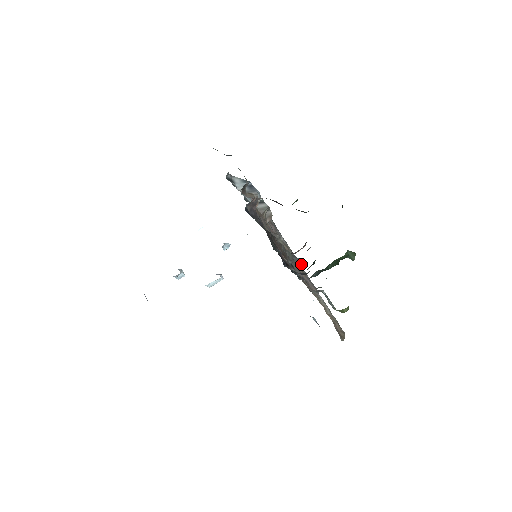
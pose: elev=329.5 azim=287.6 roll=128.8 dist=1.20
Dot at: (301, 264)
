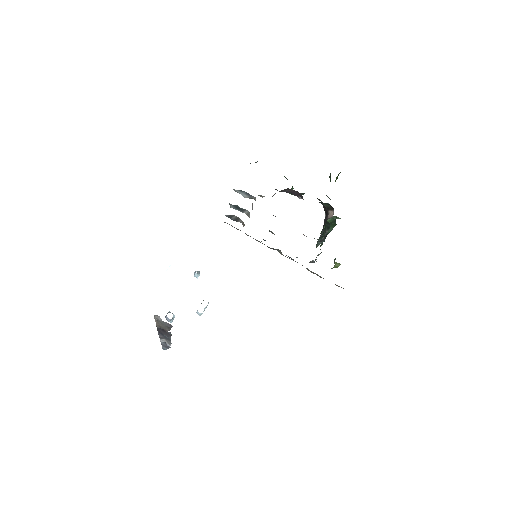
Dot at: (281, 252)
